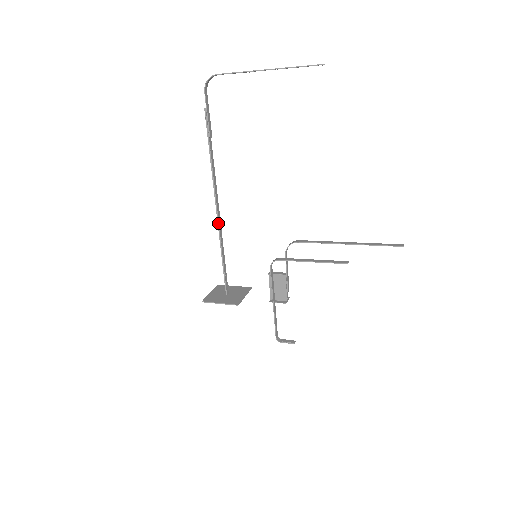
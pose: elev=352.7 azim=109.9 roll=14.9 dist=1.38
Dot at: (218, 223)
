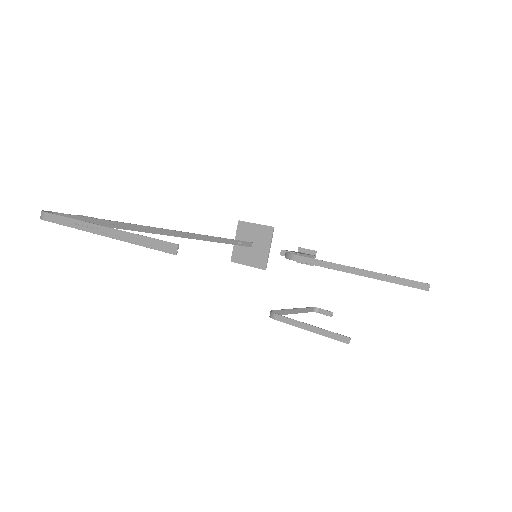
Dot at: occluded
